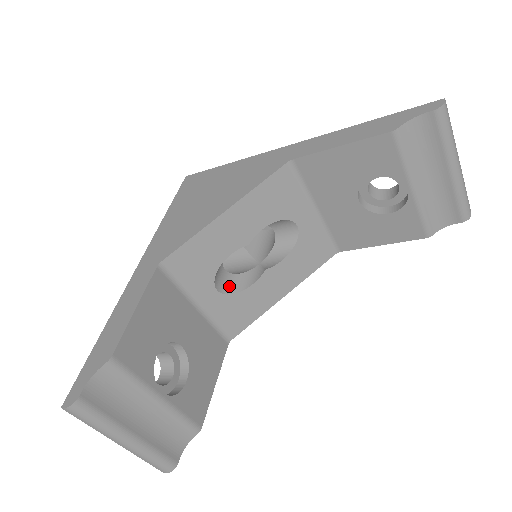
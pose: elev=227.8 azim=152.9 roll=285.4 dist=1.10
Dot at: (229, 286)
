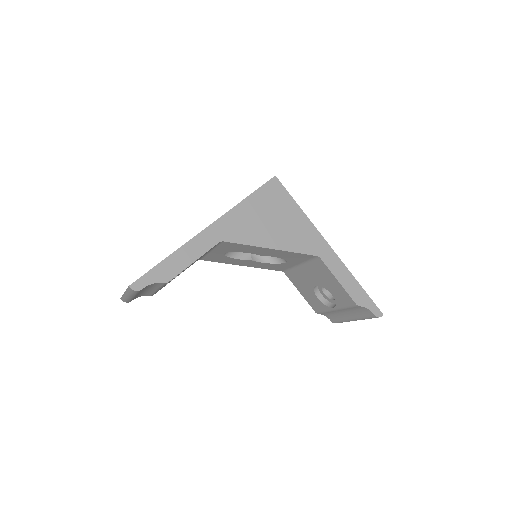
Dot at: occluded
